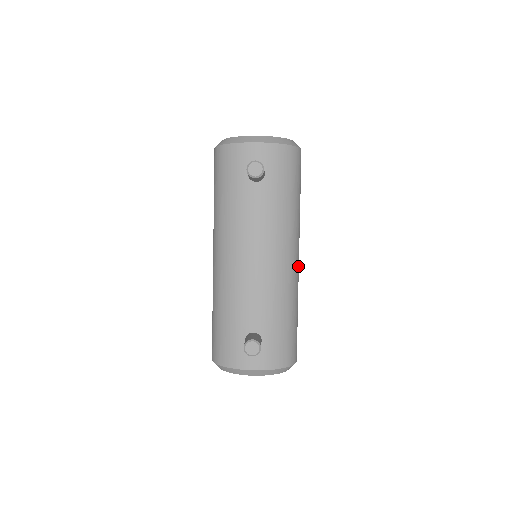
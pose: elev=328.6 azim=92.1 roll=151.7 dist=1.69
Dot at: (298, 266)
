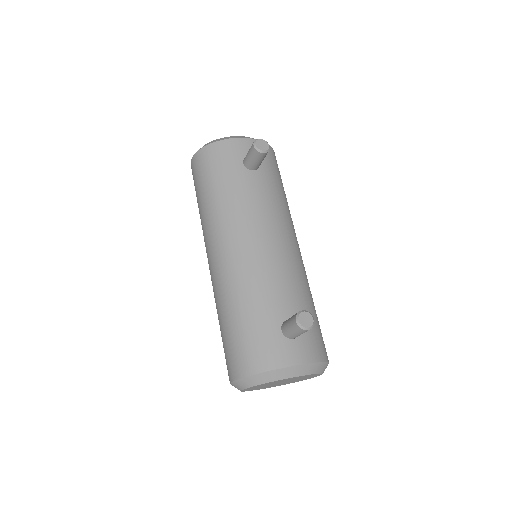
Dot at: occluded
